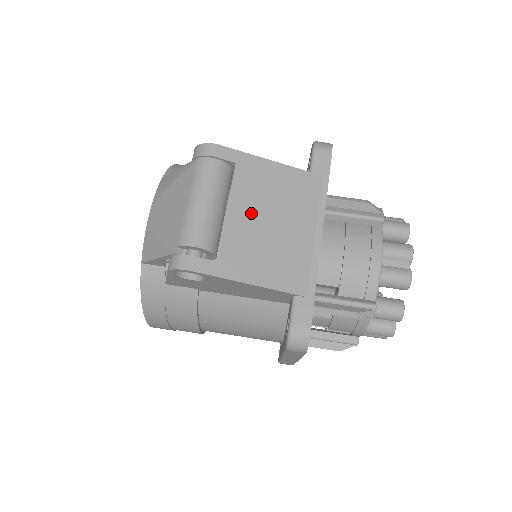
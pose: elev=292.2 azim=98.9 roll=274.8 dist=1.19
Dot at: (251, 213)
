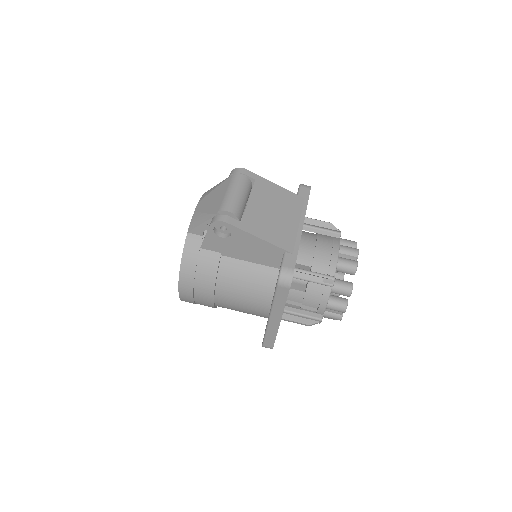
Dot at: (262, 205)
